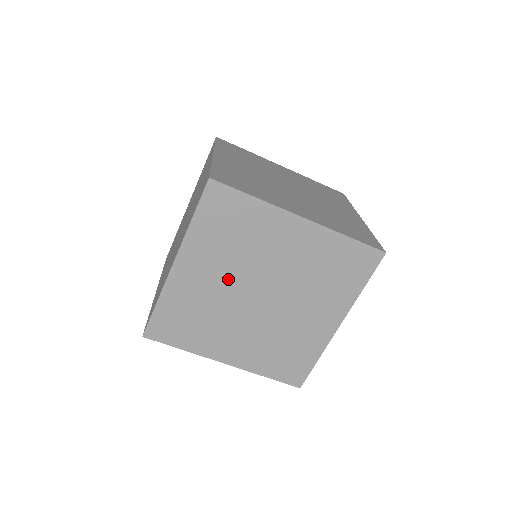
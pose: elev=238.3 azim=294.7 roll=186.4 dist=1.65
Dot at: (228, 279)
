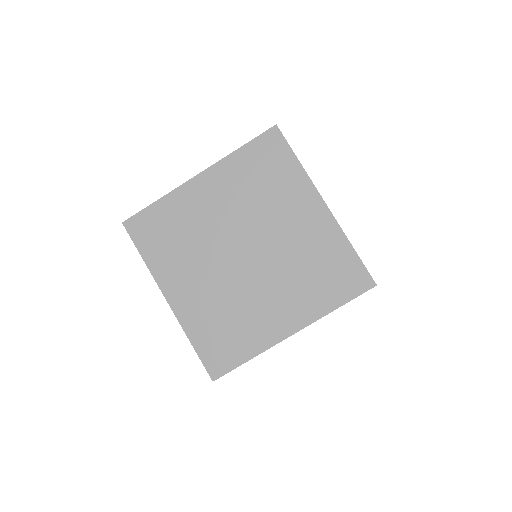
Dot at: (230, 218)
